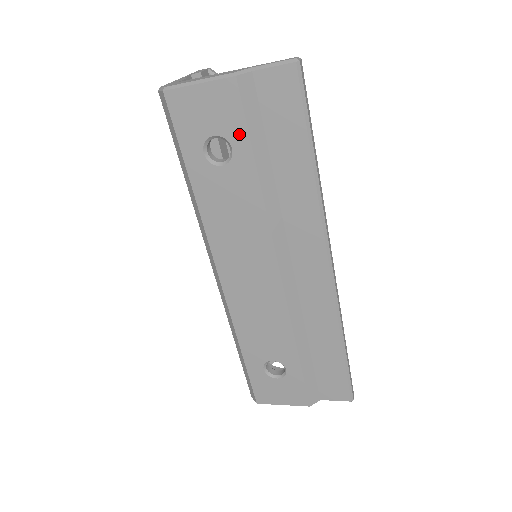
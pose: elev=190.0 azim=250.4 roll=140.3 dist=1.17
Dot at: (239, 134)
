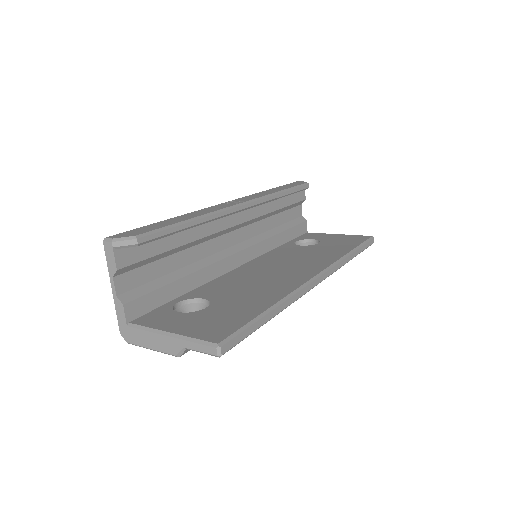
Dot at: occluded
